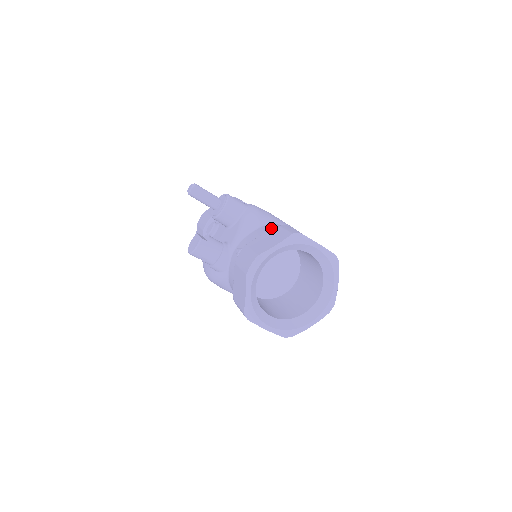
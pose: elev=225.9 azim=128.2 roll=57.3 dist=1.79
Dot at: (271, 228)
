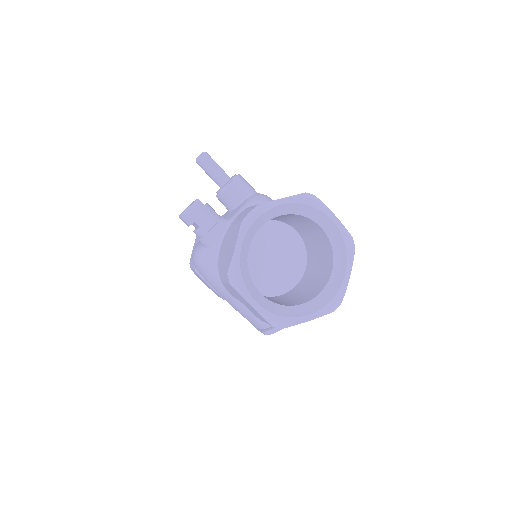
Dot at: occluded
